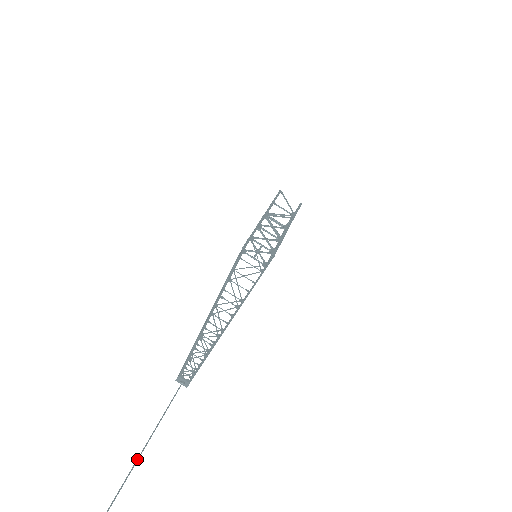
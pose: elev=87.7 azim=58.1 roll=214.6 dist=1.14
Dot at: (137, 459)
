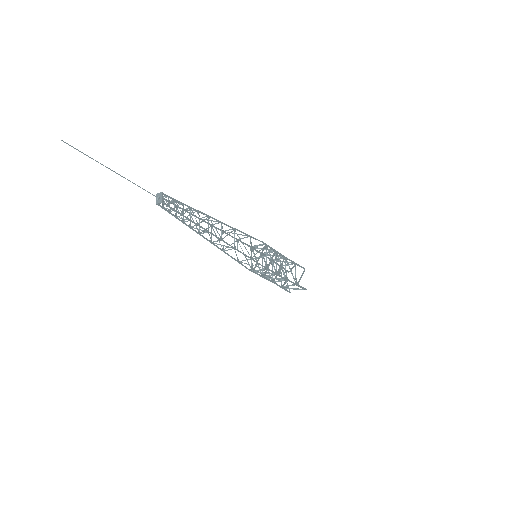
Dot at: (102, 164)
